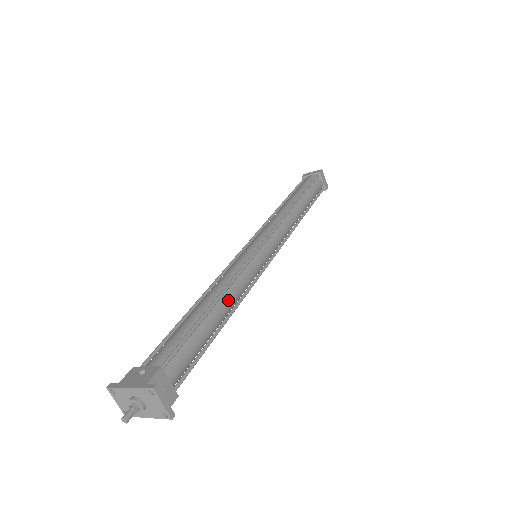
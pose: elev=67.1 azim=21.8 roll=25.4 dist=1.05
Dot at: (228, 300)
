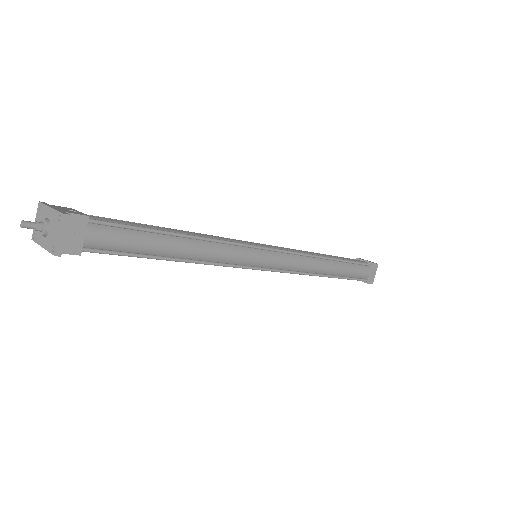
Dot at: (196, 247)
